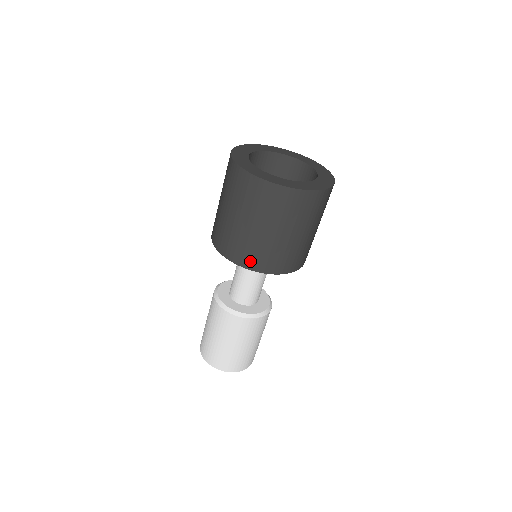
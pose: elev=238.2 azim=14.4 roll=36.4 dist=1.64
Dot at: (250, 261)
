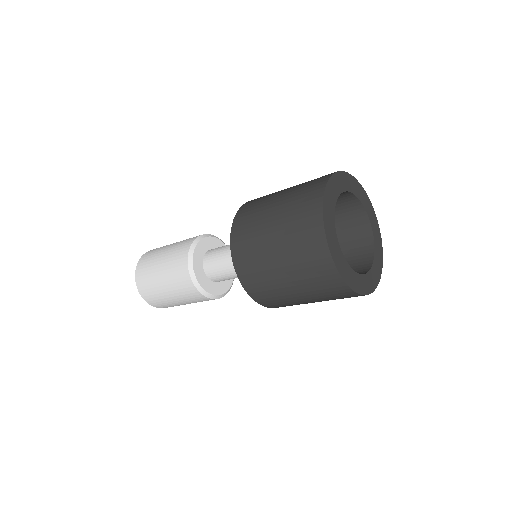
Dot at: occluded
